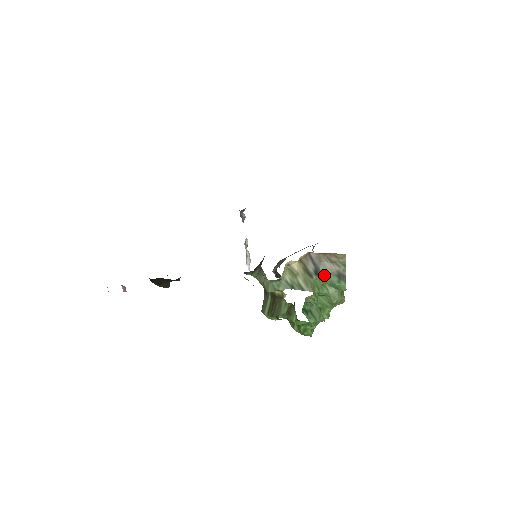
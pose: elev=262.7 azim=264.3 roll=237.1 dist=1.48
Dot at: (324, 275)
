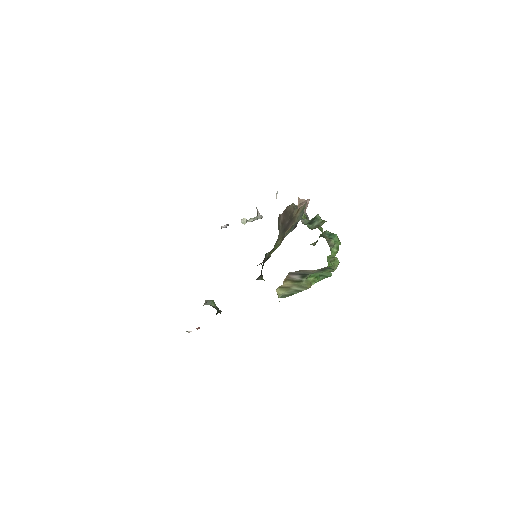
Dot at: occluded
